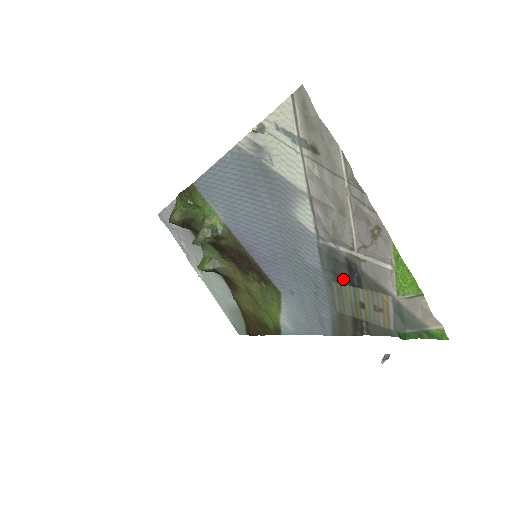
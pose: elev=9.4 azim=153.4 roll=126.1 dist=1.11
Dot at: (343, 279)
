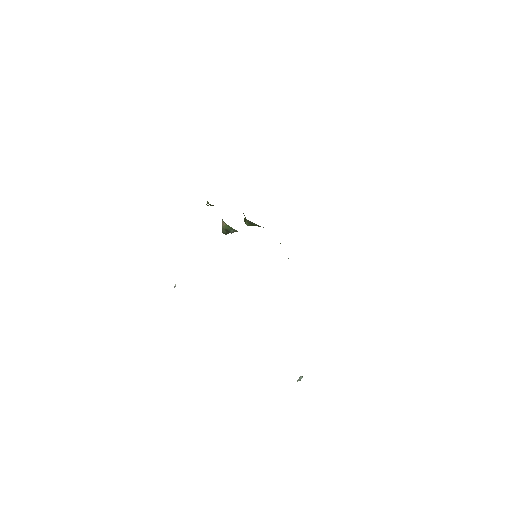
Dot at: occluded
